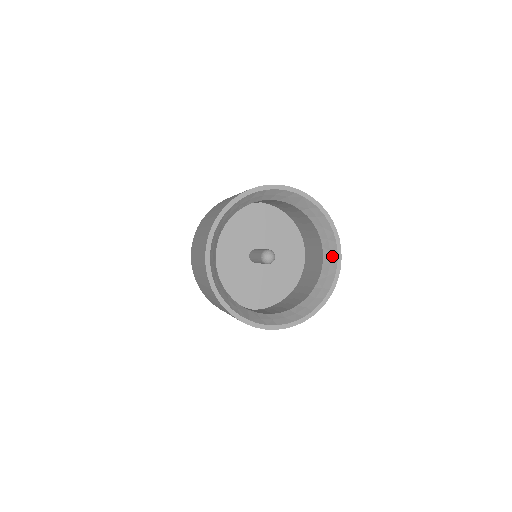
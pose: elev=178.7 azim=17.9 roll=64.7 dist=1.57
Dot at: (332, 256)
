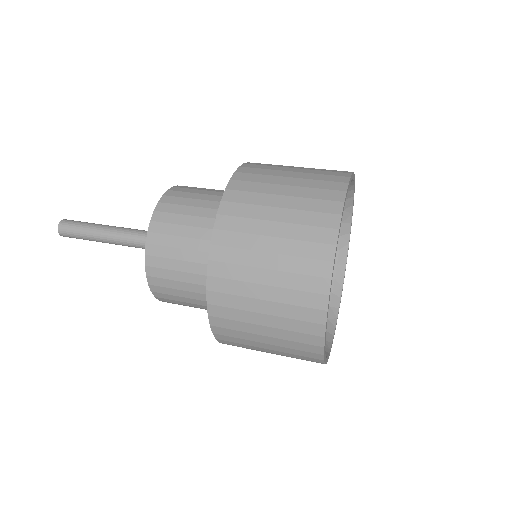
Dot at: (339, 269)
